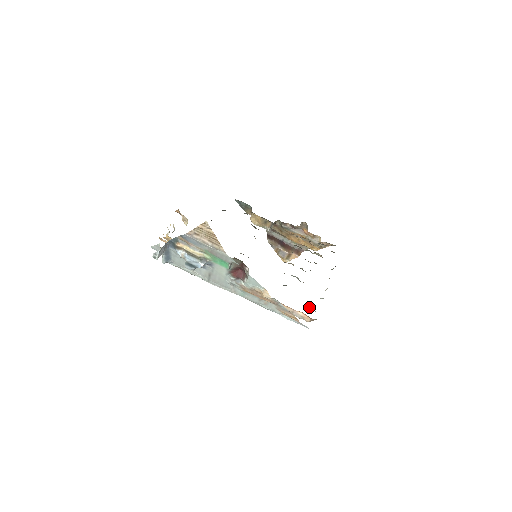
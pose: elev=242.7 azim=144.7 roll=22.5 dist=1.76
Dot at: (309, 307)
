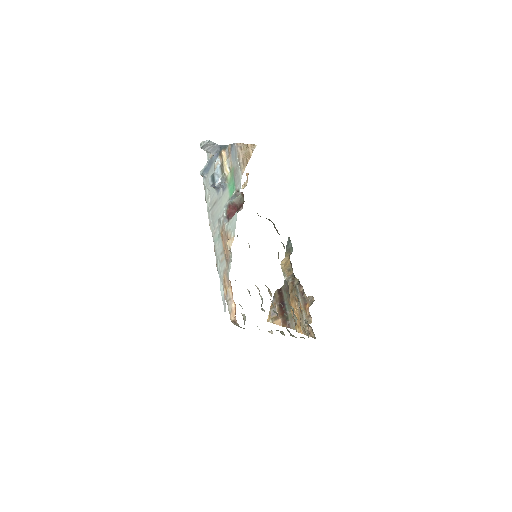
Dot at: (244, 317)
